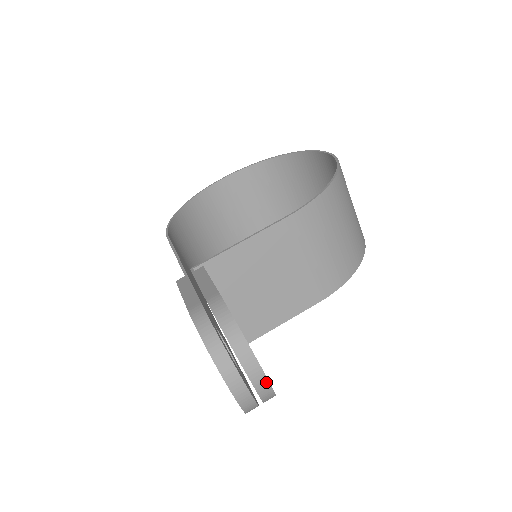
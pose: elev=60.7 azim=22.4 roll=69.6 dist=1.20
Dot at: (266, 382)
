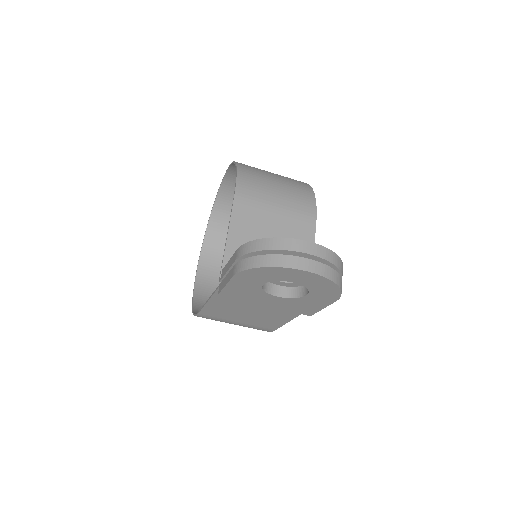
Dot at: (317, 246)
